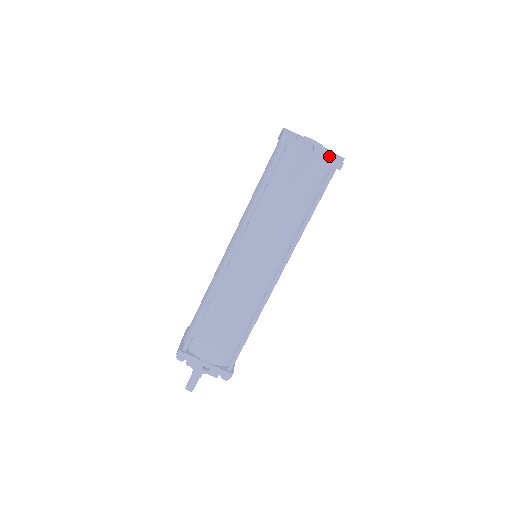
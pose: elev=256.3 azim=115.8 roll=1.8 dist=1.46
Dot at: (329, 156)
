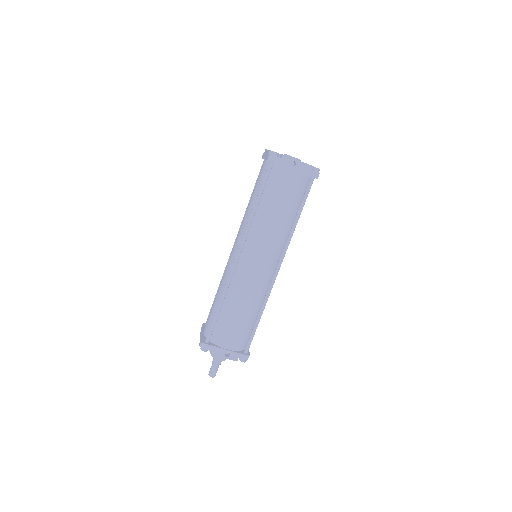
Dot at: (308, 169)
